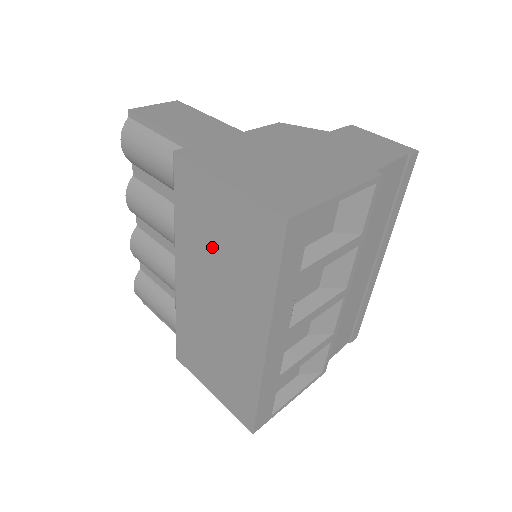
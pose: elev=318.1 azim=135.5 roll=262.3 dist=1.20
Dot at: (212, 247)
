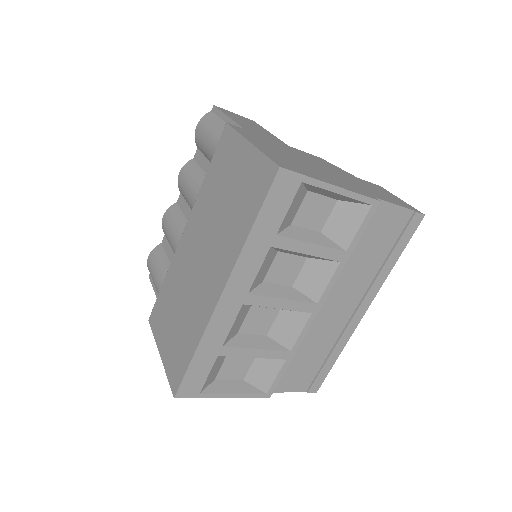
Dot at: (219, 201)
